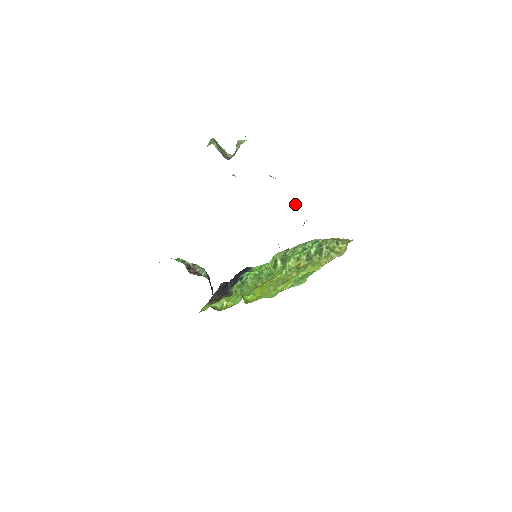
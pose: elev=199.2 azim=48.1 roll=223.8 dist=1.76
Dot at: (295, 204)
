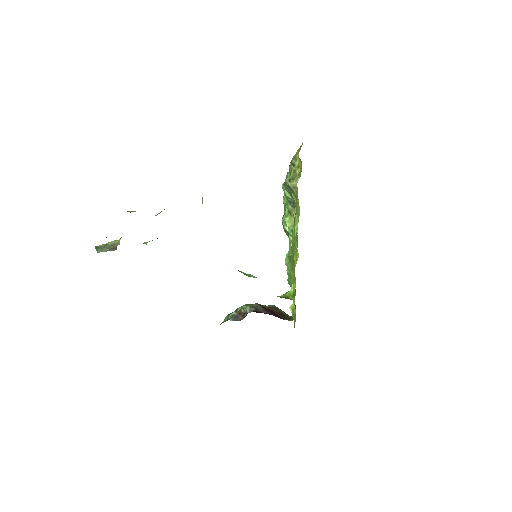
Dot at: occluded
